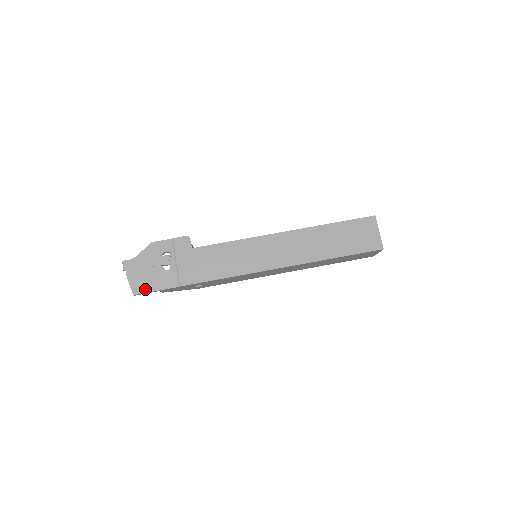
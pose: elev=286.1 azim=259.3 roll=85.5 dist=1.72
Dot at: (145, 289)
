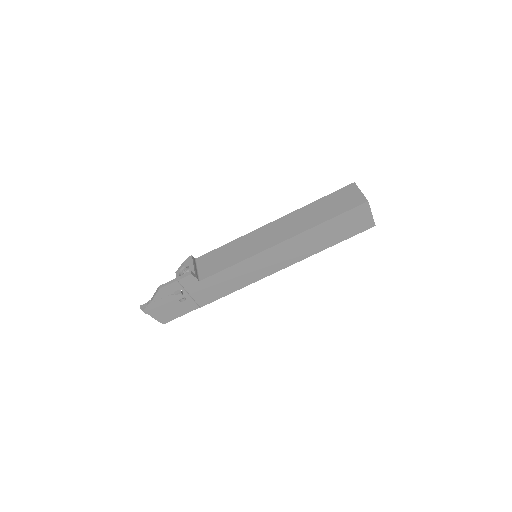
Dot at: (171, 318)
